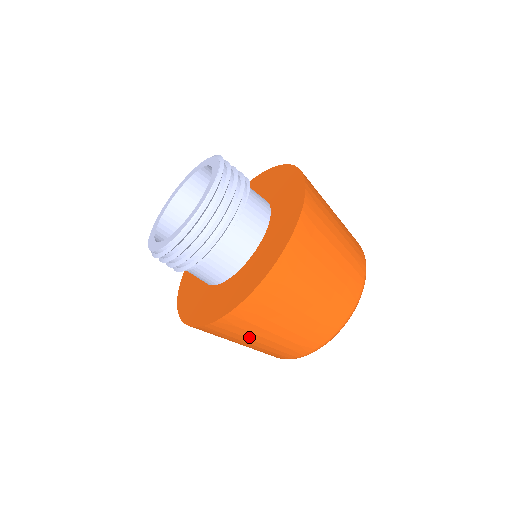
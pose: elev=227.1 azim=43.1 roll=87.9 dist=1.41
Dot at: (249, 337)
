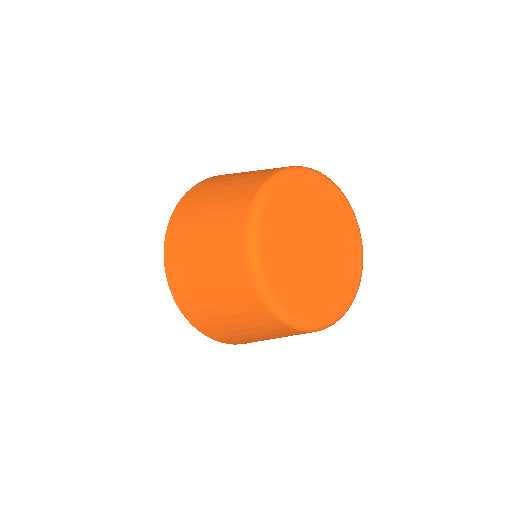
Dot at: (203, 295)
